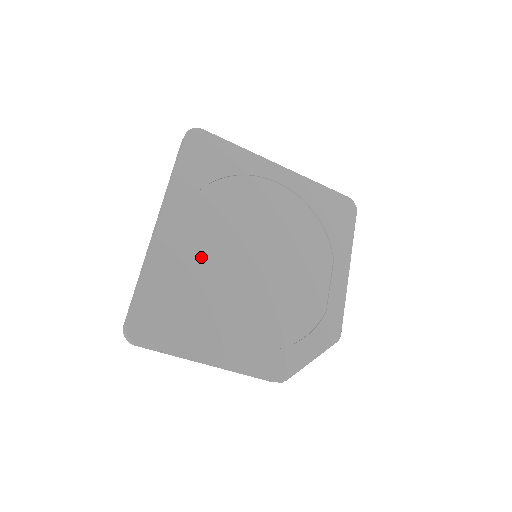
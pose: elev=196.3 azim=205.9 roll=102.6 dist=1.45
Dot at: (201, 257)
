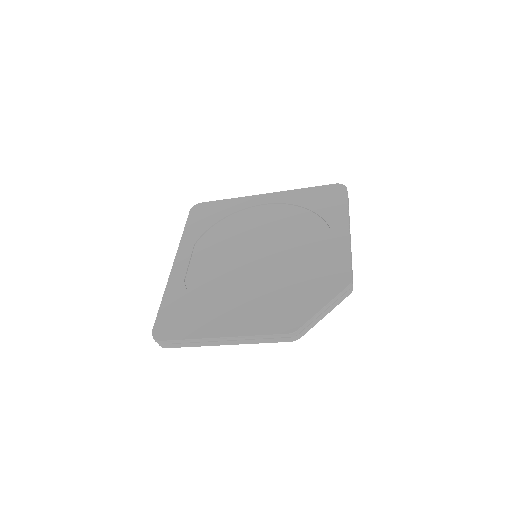
Dot at: (207, 272)
